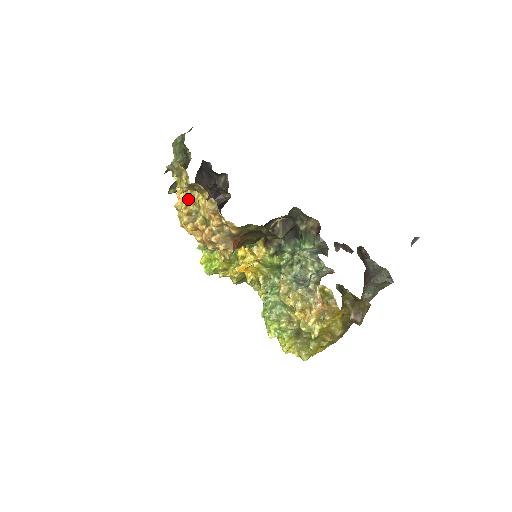
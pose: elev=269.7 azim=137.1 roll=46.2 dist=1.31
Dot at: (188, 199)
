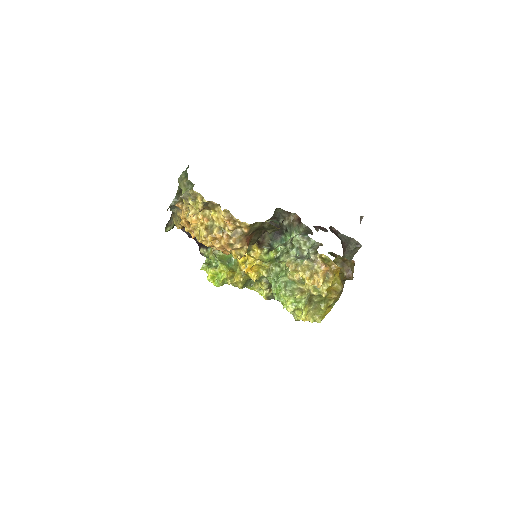
Dot at: (202, 218)
